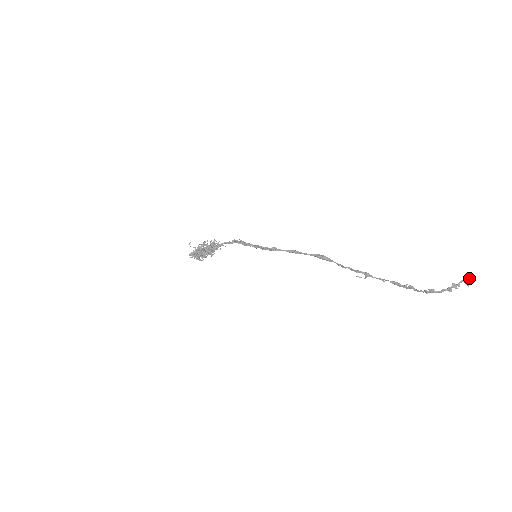
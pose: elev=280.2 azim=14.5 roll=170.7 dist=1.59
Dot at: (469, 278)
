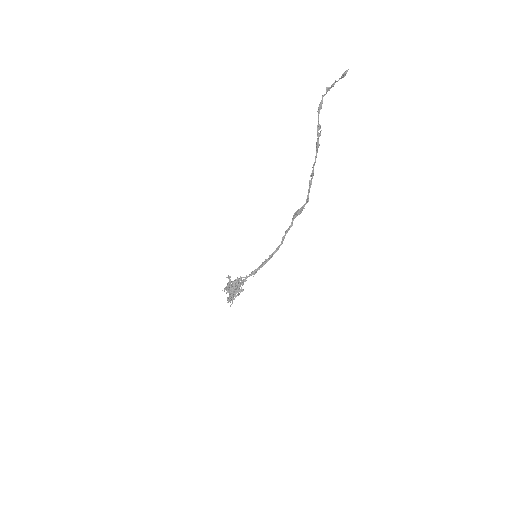
Dot at: occluded
